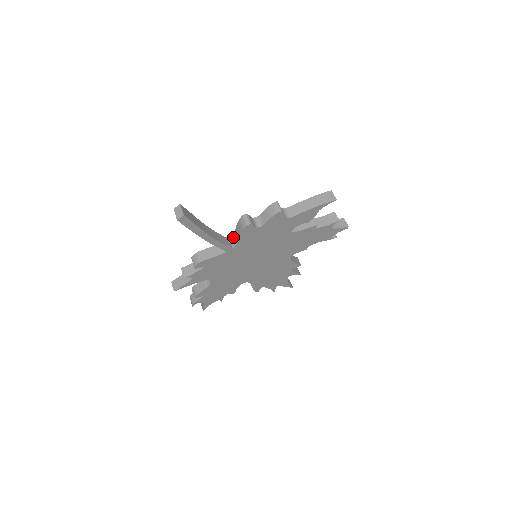
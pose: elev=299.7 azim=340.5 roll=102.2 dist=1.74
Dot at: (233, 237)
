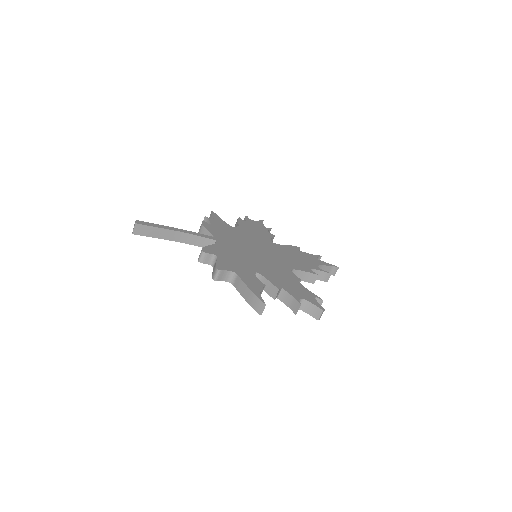
Dot at: (215, 244)
